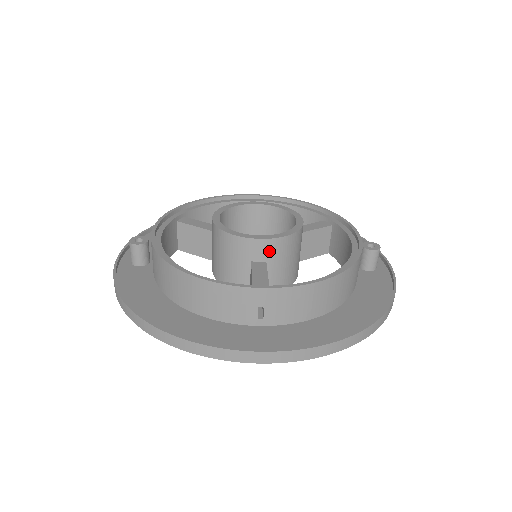
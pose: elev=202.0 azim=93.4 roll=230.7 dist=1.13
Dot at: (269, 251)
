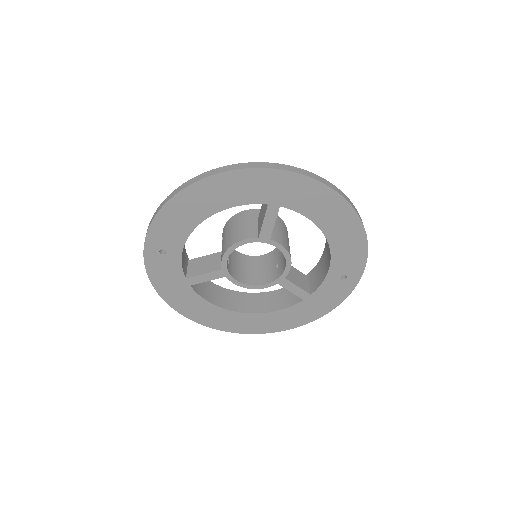
Dot at: occluded
